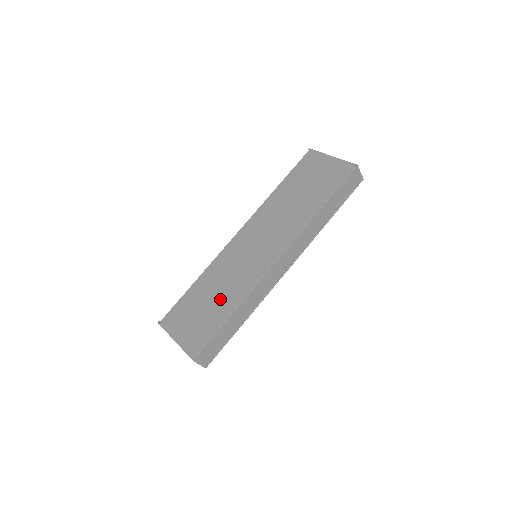
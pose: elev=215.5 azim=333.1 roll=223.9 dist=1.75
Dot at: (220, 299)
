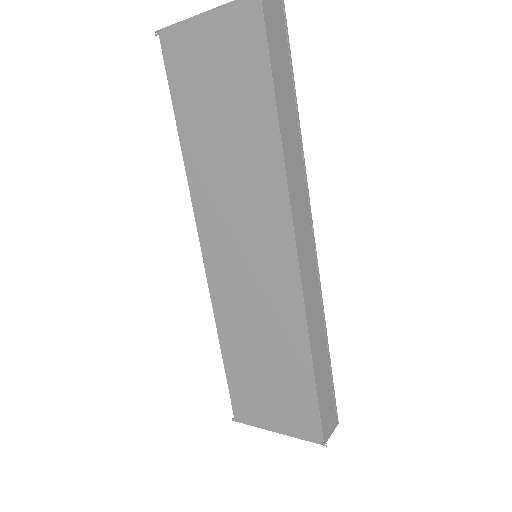
Dot at: (276, 353)
